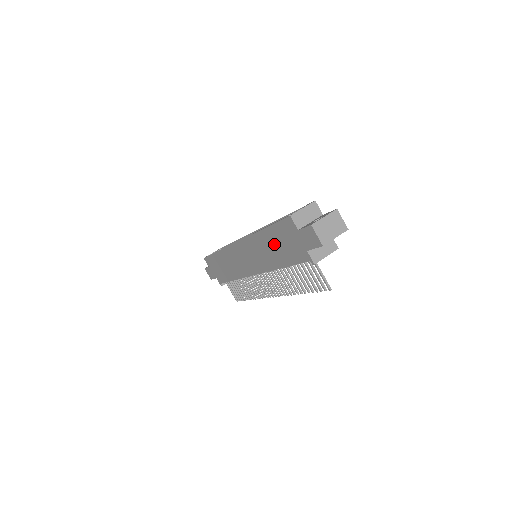
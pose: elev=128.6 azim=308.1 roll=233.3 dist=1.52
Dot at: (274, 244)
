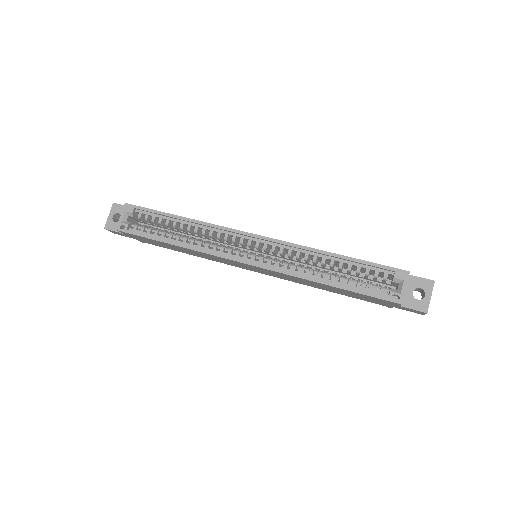
Dot at: (339, 291)
